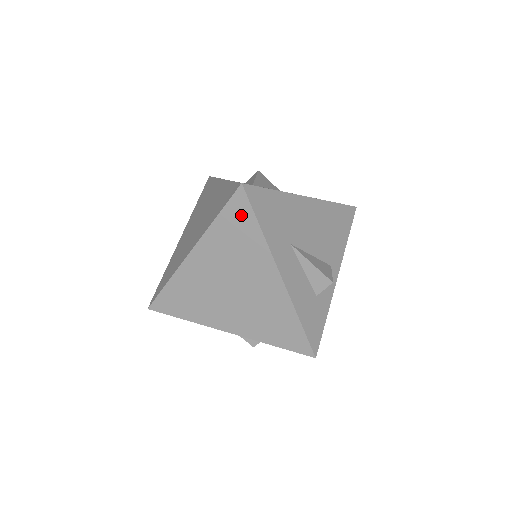
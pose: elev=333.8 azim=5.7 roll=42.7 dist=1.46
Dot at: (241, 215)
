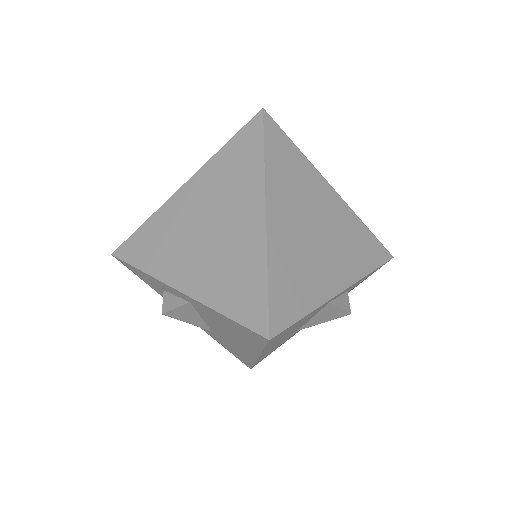
Dot at: (279, 141)
